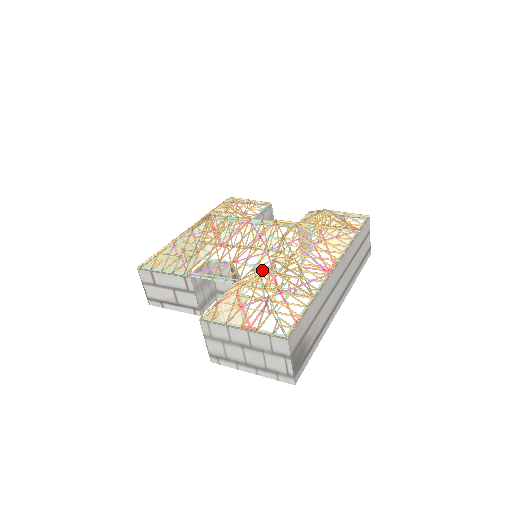
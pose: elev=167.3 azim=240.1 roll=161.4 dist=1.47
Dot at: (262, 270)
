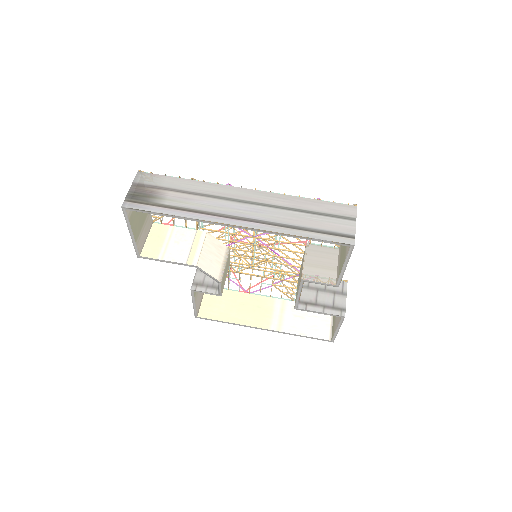
Dot at: occluded
